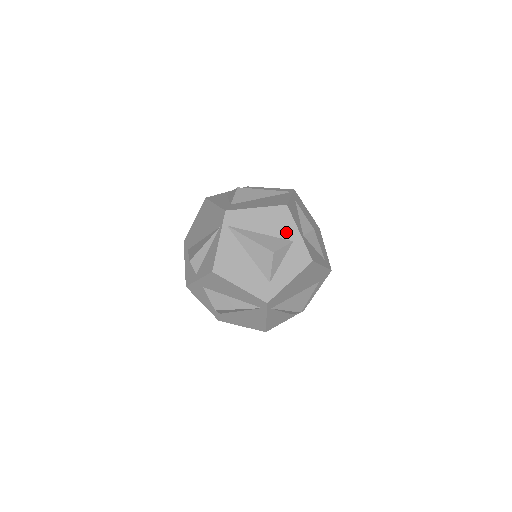
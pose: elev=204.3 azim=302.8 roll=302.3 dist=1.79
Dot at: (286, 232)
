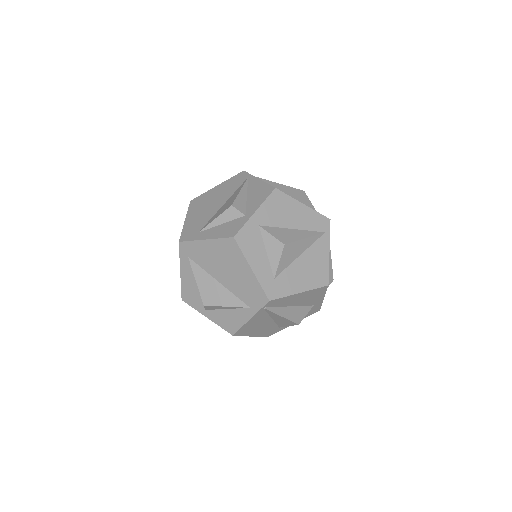
Dot at: occluded
